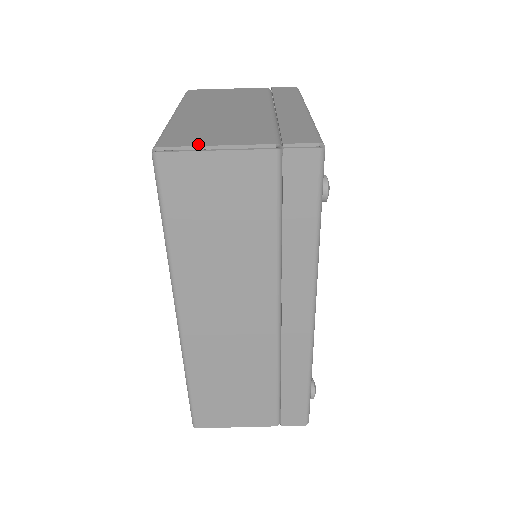
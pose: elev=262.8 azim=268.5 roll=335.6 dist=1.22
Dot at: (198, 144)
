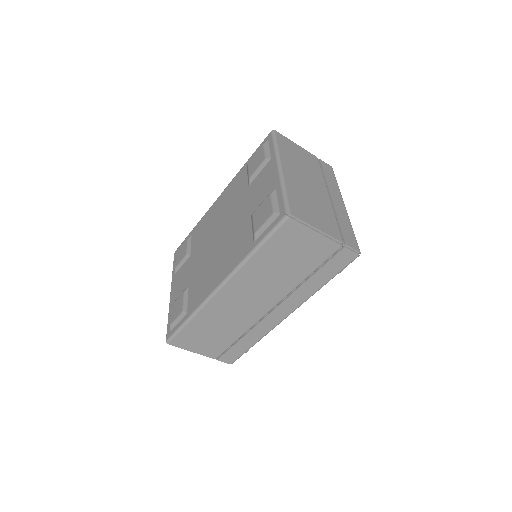
Dot at: (309, 222)
